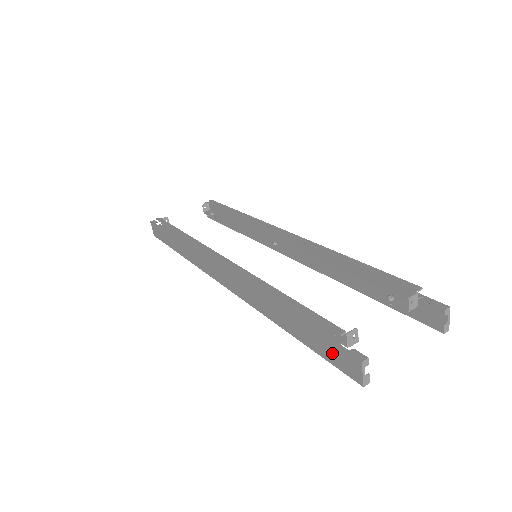
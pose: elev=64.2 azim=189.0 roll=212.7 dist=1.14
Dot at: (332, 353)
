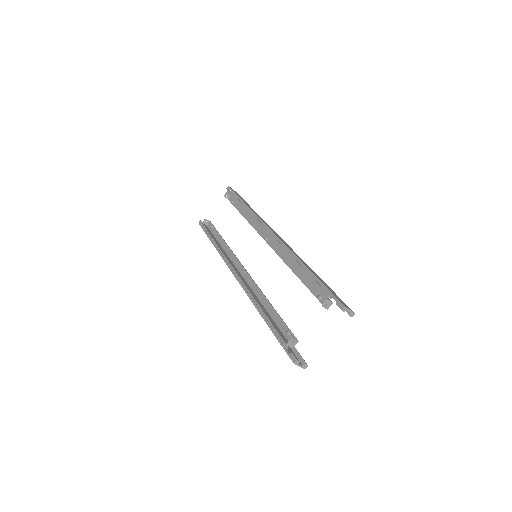
Dot at: (288, 350)
